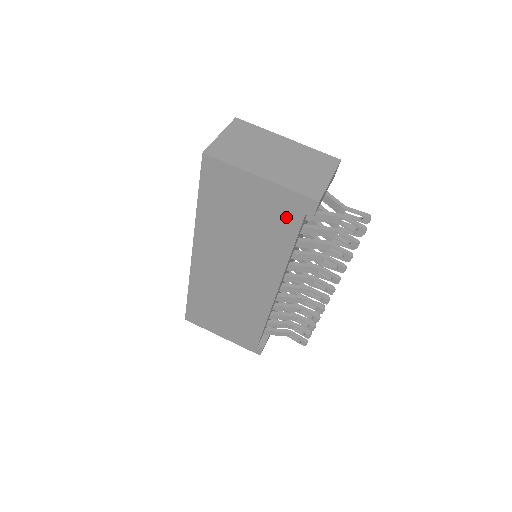
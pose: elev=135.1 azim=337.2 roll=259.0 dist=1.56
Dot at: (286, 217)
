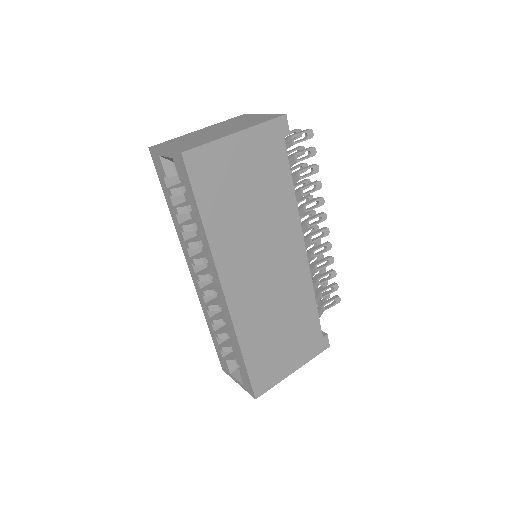
Dot at: (273, 155)
